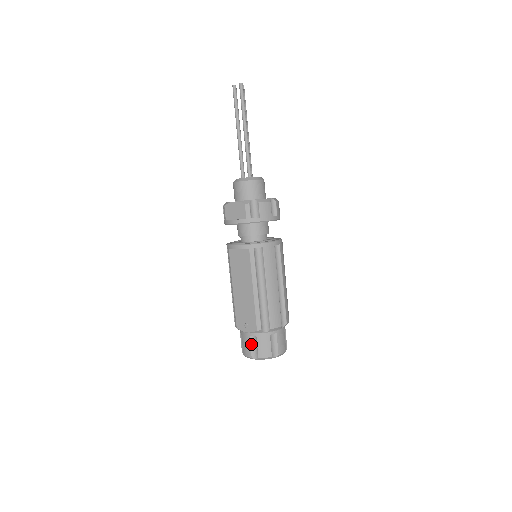
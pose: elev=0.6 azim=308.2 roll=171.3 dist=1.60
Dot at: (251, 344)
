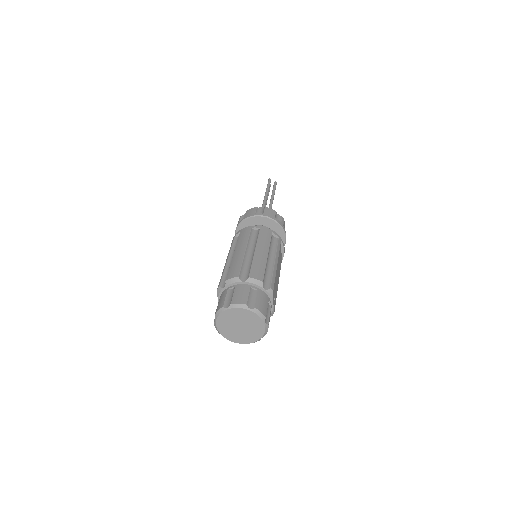
Dot at: occluded
